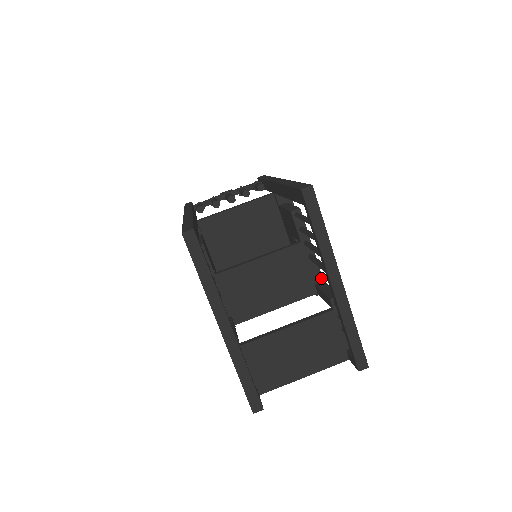
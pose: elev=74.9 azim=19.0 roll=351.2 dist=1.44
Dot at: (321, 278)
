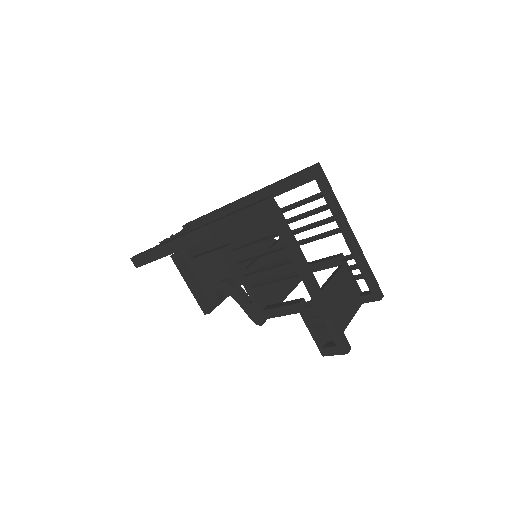
Dot at: occluded
